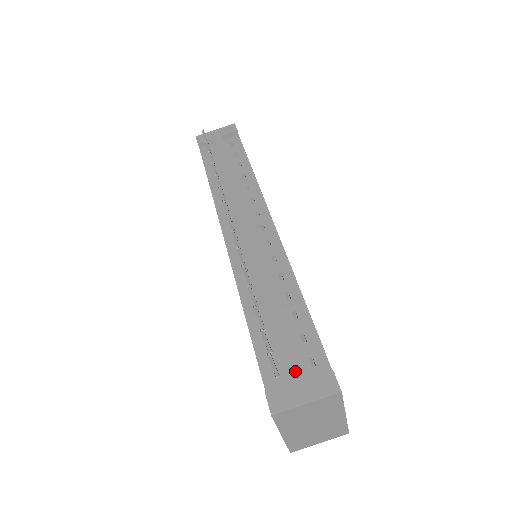
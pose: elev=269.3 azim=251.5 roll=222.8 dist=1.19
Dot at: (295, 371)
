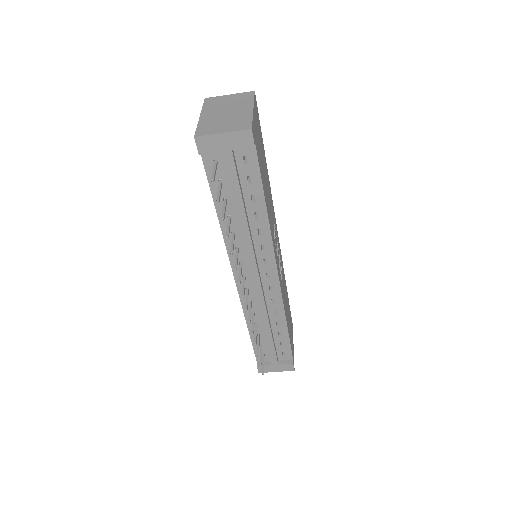
Dot at: (274, 362)
